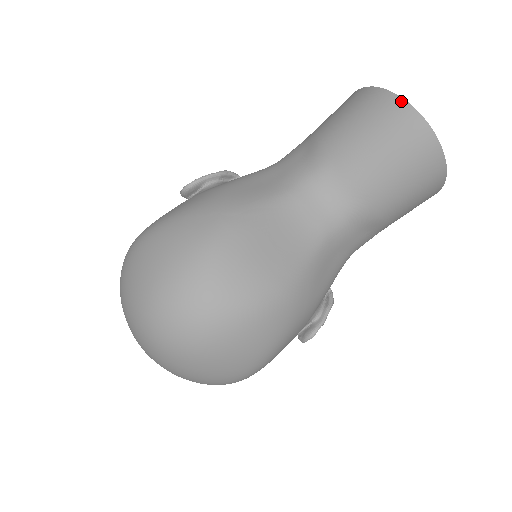
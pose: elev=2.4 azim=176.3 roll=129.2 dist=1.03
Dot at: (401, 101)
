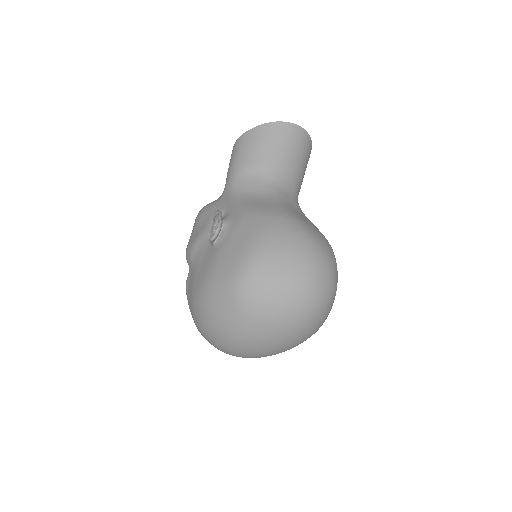
Dot at: (290, 124)
